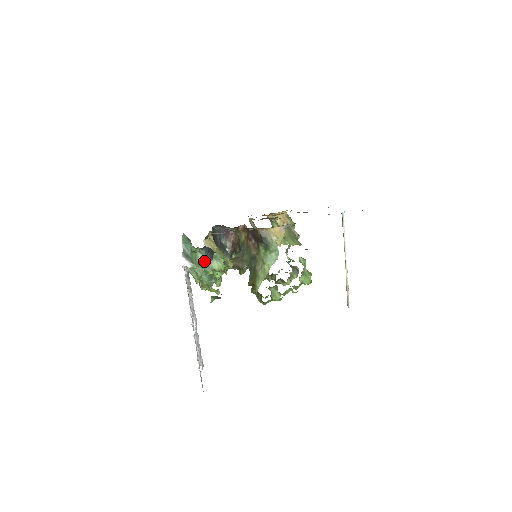
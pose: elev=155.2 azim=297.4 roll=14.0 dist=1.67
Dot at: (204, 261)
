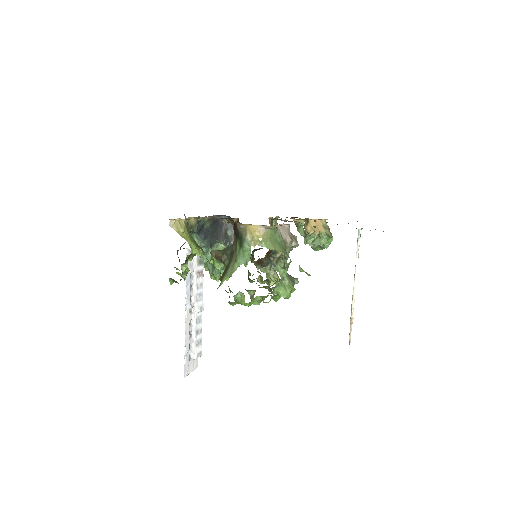
Dot at: occluded
